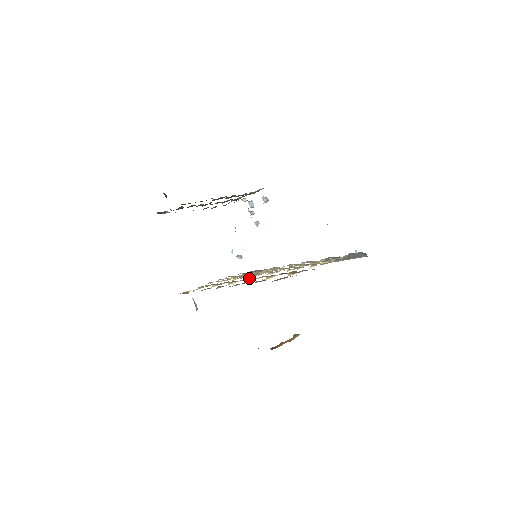
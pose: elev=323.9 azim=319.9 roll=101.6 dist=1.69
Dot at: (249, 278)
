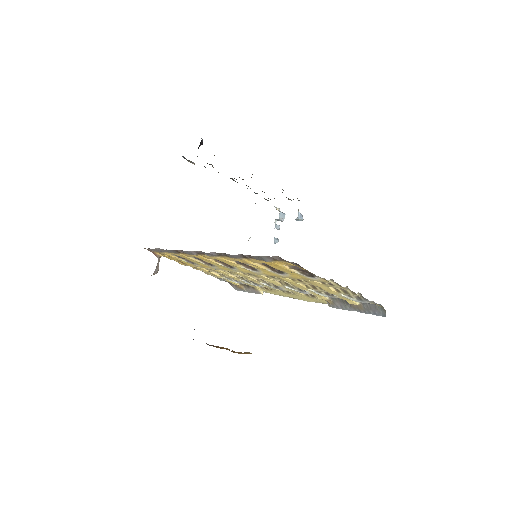
Dot at: occluded
